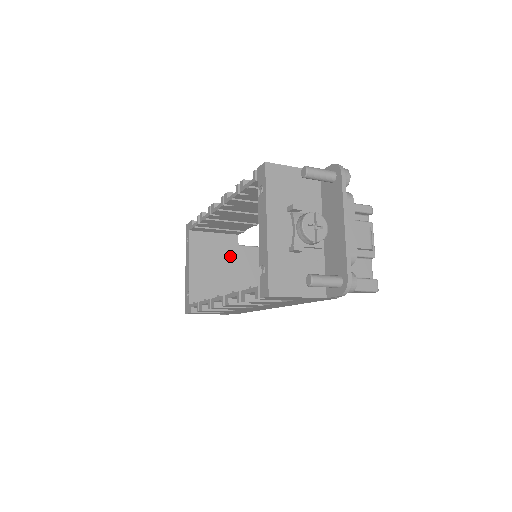
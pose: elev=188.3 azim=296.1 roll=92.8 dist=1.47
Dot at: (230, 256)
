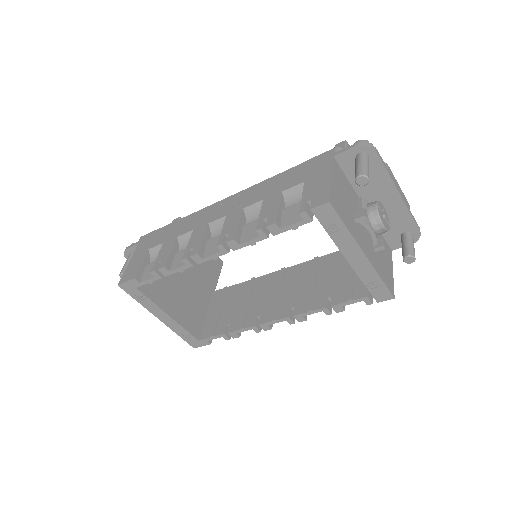
Dot at: occluded
